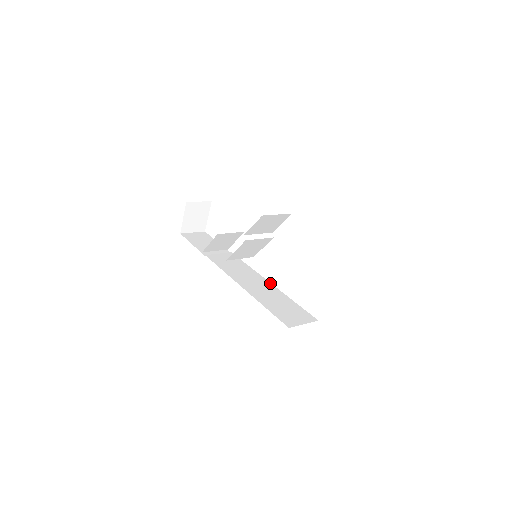
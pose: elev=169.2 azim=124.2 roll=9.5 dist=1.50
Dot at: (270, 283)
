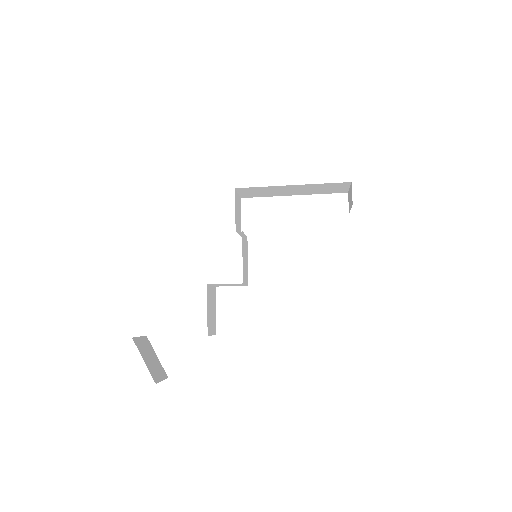
Dot at: occluded
